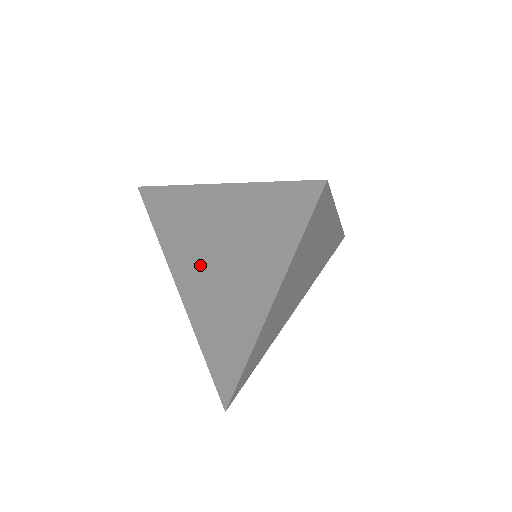
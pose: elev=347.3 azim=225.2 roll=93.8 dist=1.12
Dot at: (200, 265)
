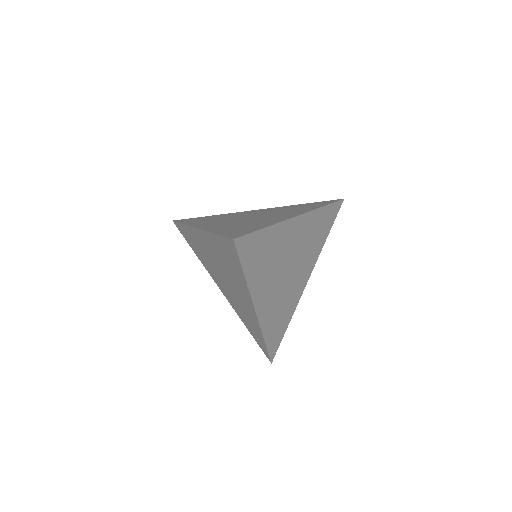
Dot at: (218, 276)
